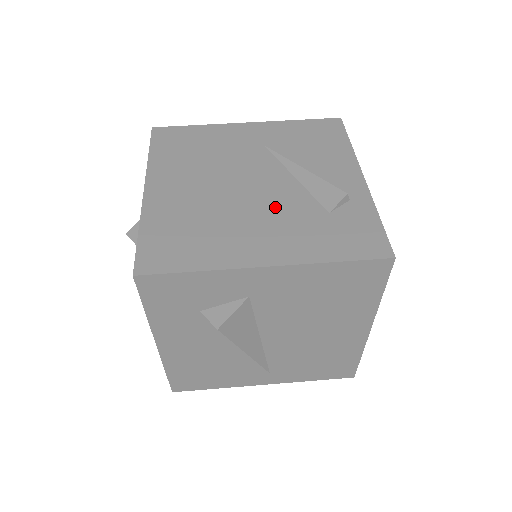
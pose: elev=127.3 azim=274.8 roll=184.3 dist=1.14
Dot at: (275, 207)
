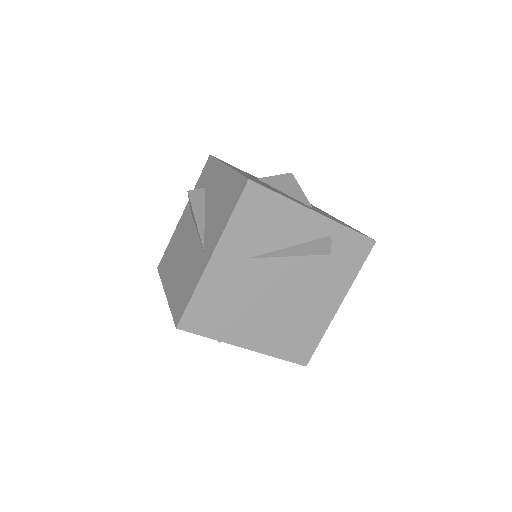
Dot at: (307, 282)
